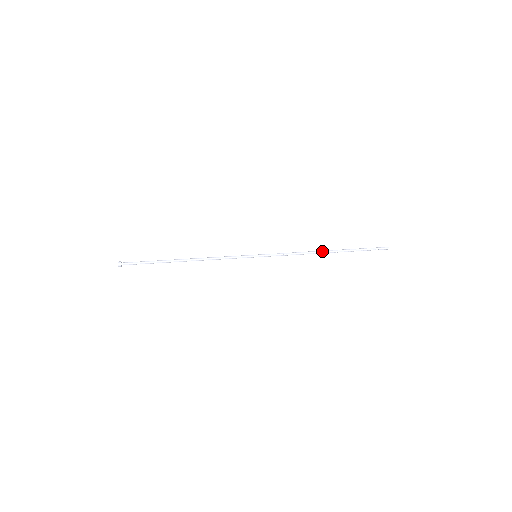
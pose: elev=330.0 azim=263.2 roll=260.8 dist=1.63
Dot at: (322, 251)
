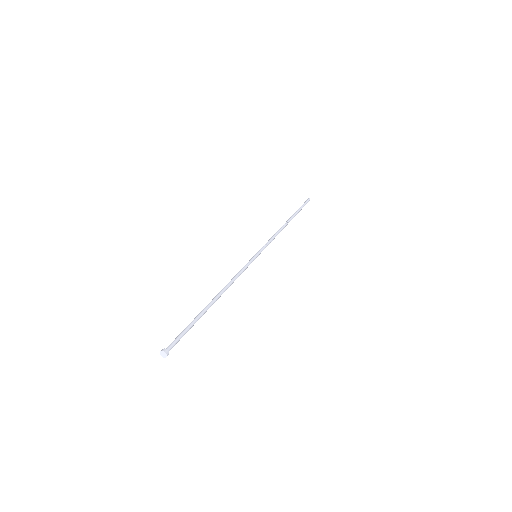
Dot at: (286, 224)
